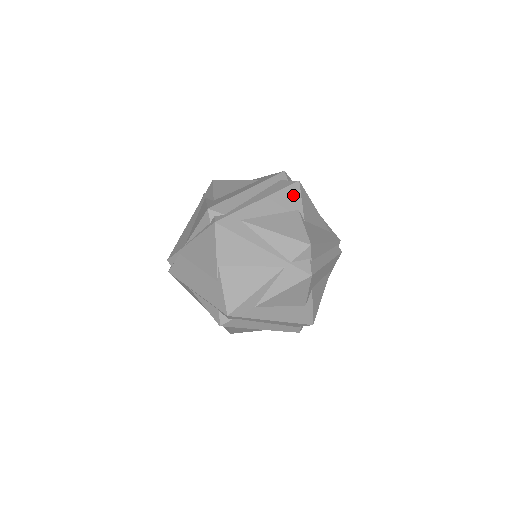
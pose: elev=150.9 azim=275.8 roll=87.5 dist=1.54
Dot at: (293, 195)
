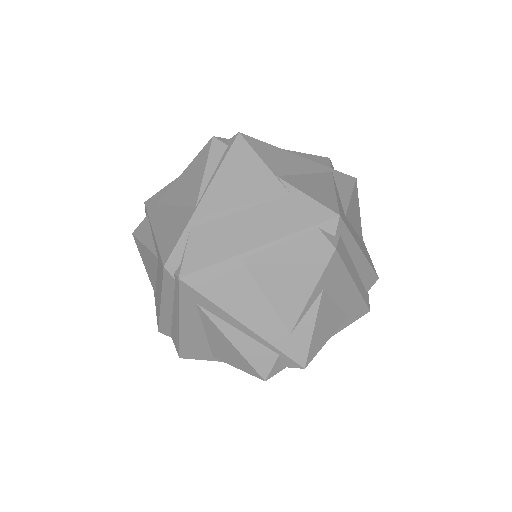
Dot at: occluded
